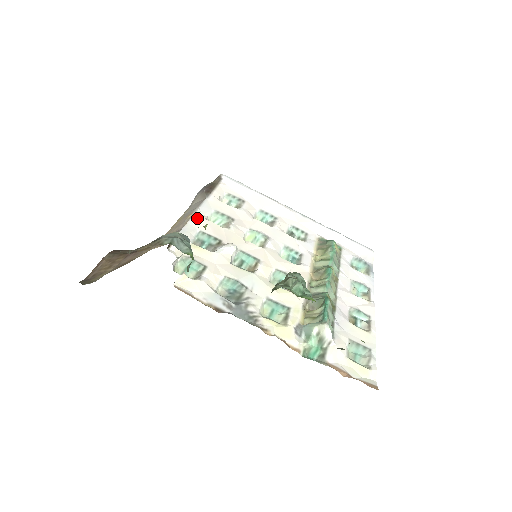
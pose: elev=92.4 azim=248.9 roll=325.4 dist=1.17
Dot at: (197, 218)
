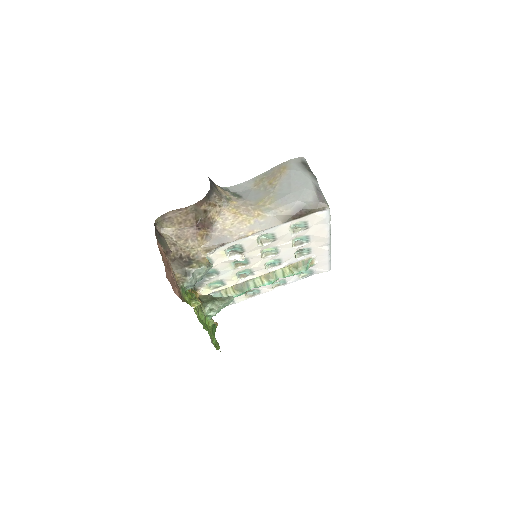
Dot at: (252, 237)
